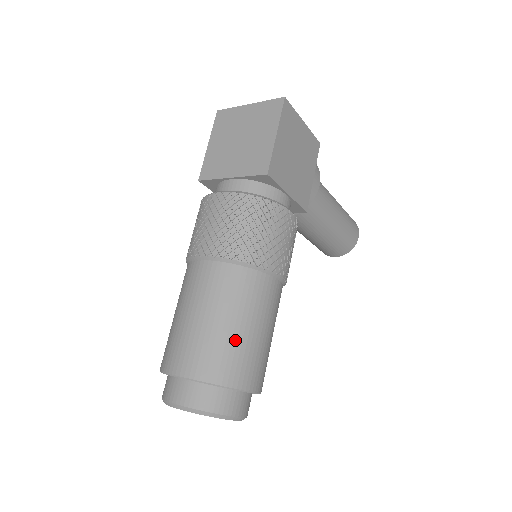
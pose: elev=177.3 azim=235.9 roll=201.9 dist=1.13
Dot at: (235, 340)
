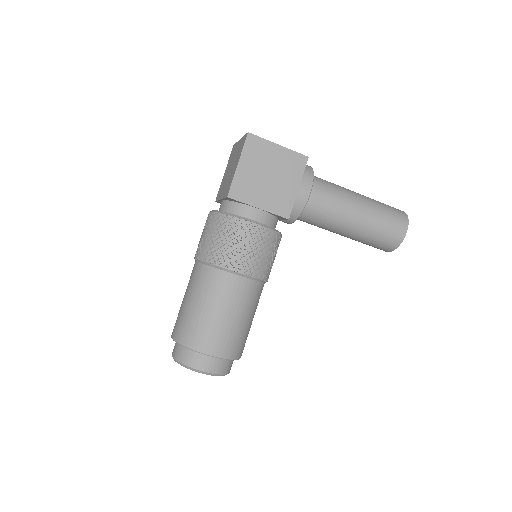
Dot at: (198, 318)
